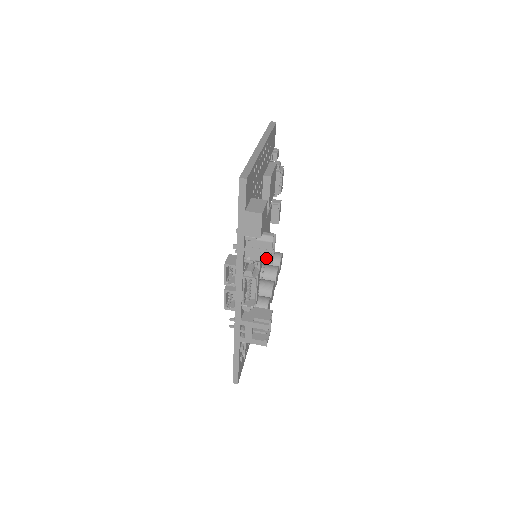
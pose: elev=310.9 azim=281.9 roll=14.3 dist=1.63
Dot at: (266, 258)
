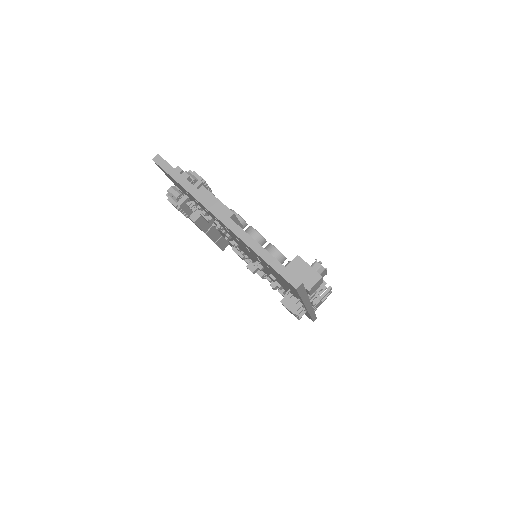
Dot at: occluded
